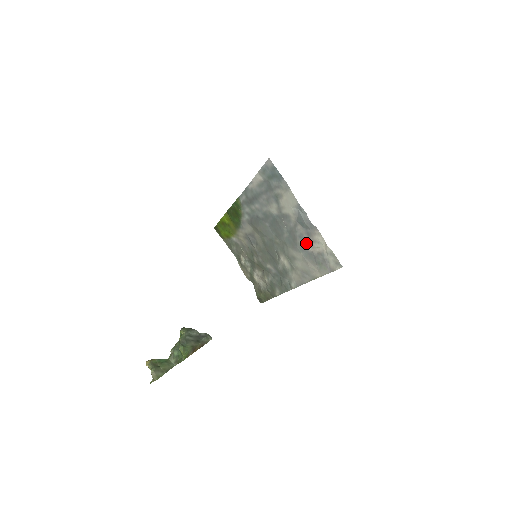
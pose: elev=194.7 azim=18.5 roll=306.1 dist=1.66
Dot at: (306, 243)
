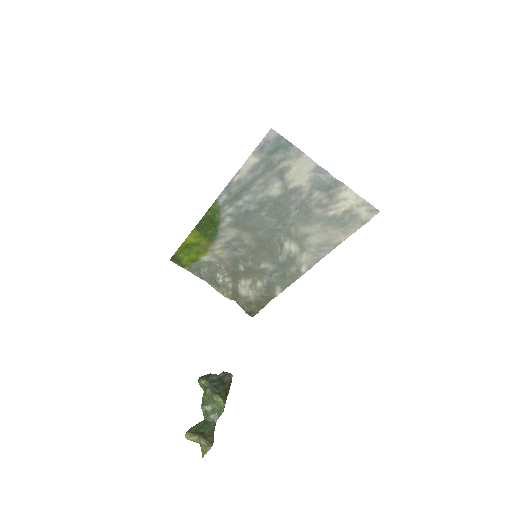
Dot at: (326, 209)
